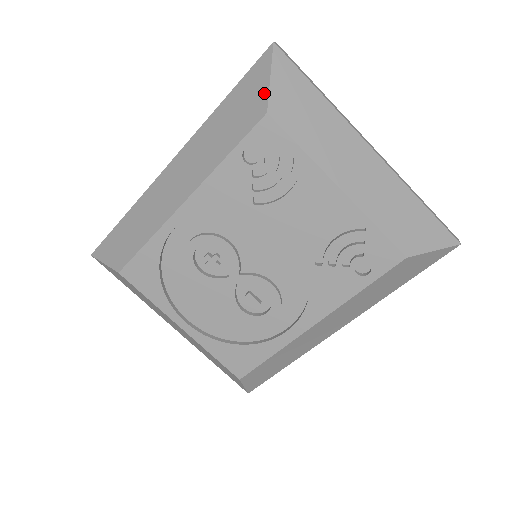
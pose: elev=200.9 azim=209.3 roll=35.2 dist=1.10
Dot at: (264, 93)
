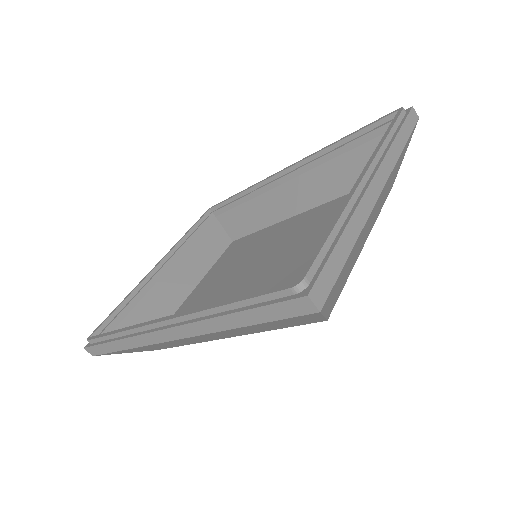
Dot at: (318, 320)
